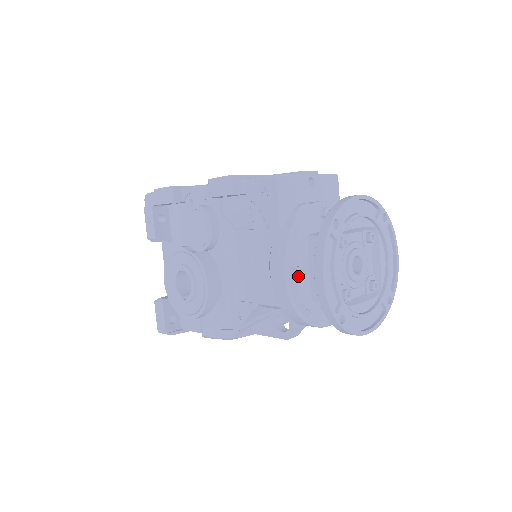
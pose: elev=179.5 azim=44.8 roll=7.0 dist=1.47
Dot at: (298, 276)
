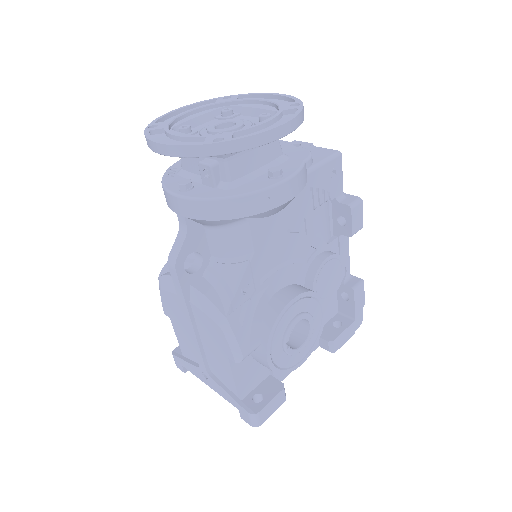
Dot at: occluded
